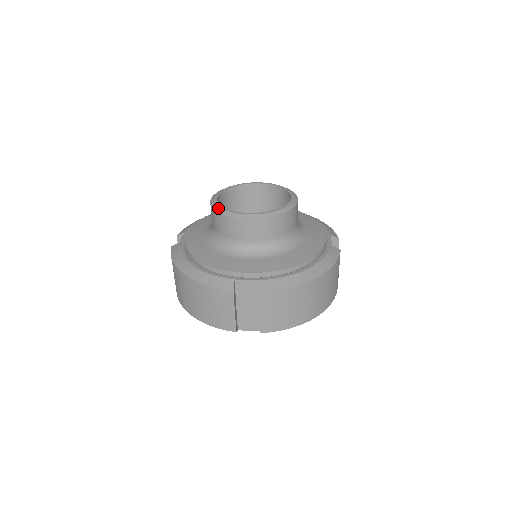
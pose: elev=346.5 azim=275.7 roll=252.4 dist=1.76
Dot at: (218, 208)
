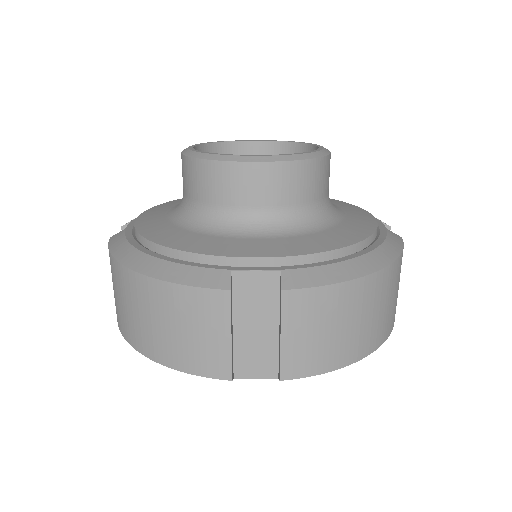
Dot at: (196, 153)
